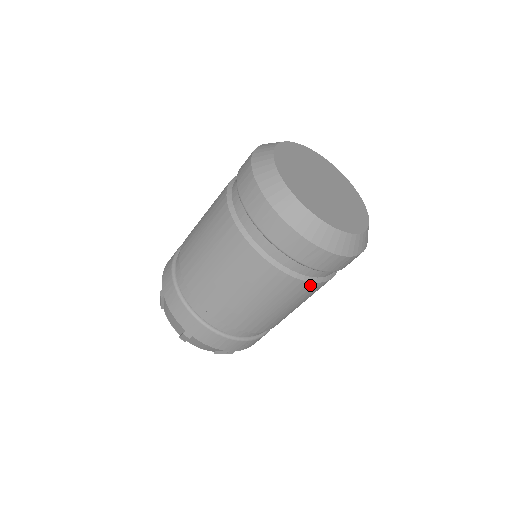
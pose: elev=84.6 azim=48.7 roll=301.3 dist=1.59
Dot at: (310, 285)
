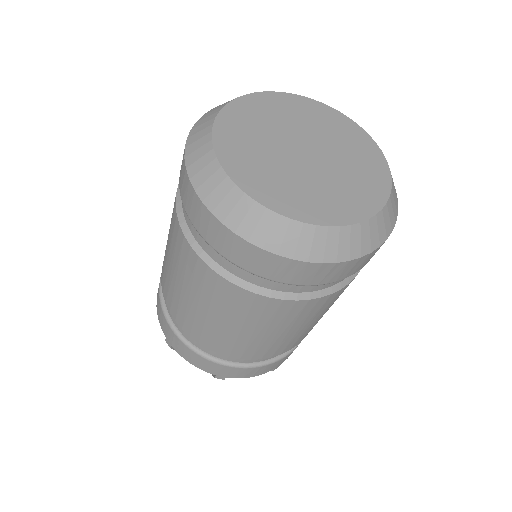
Dot at: (342, 289)
